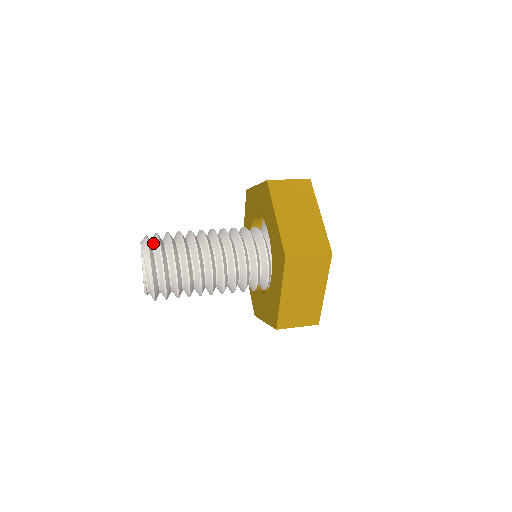
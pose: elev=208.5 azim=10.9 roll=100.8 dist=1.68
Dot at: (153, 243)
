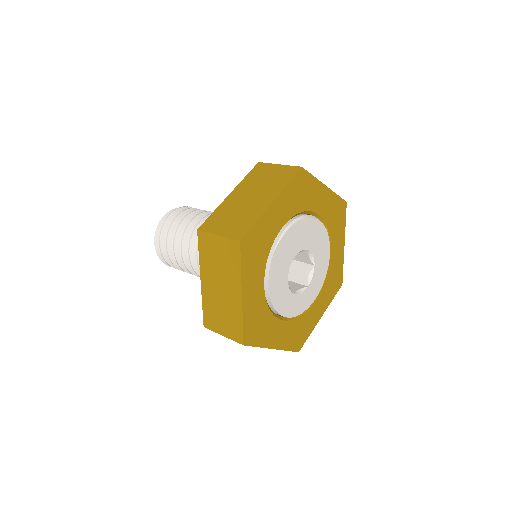
Dot at: occluded
